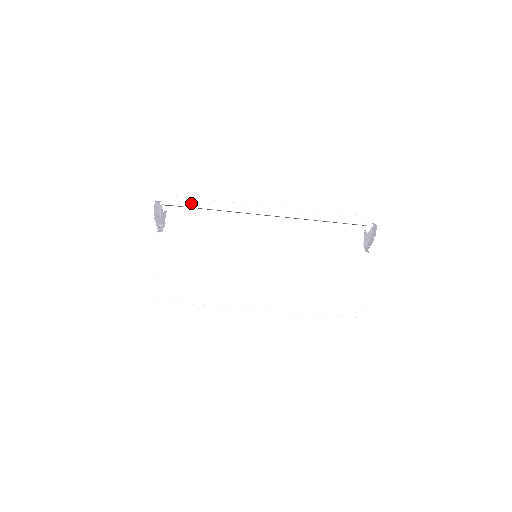
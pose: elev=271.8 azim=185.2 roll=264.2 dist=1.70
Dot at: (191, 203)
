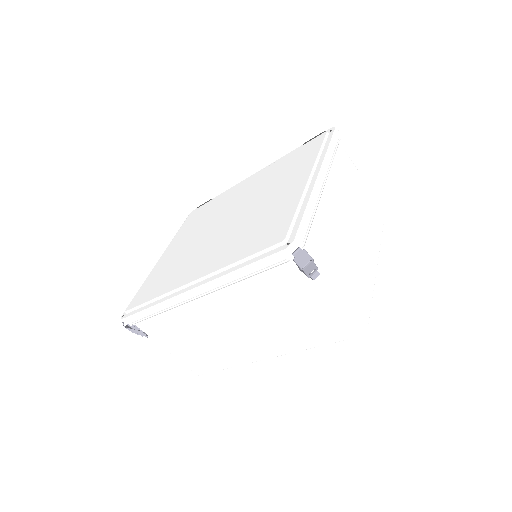
Dot at: (139, 315)
